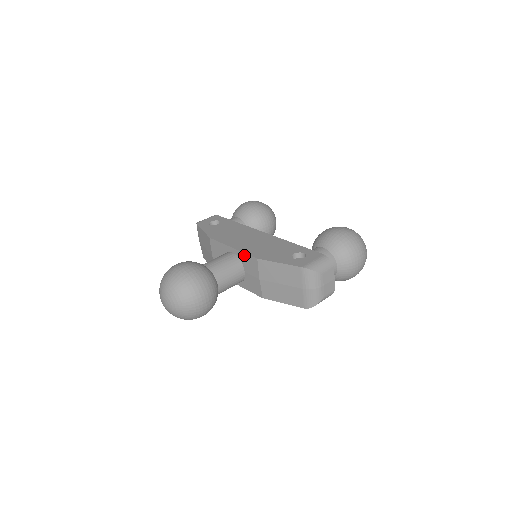
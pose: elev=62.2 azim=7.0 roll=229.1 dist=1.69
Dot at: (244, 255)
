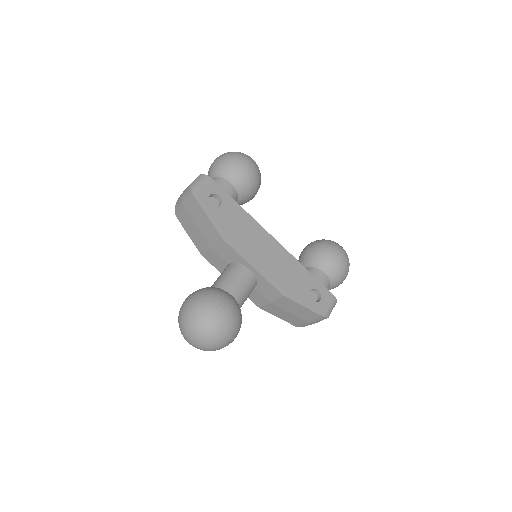
Dot at: (267, 283)
